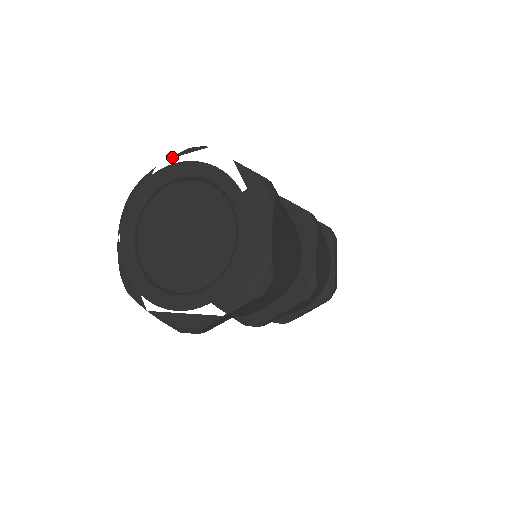
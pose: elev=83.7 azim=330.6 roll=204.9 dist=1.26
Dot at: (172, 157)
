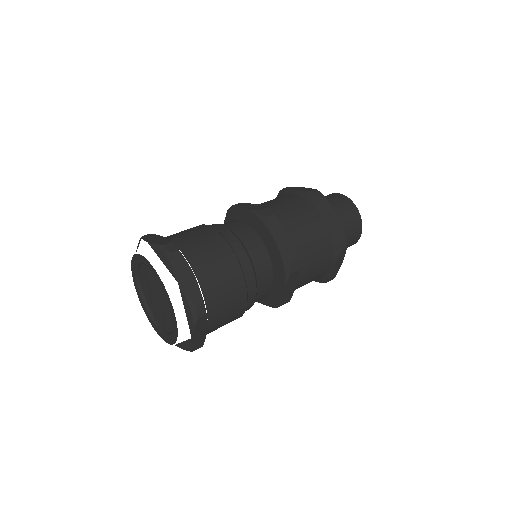
Dot at: (136, 251)
